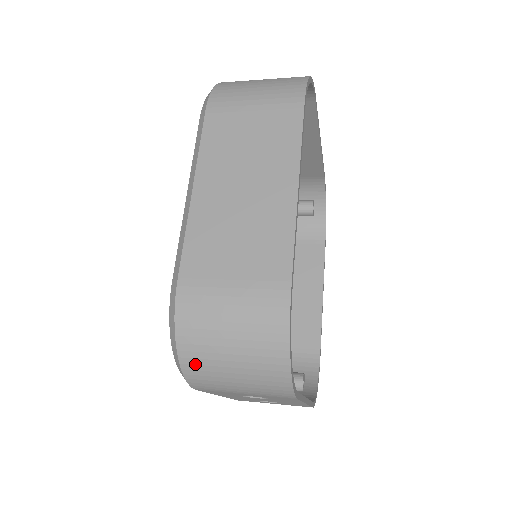
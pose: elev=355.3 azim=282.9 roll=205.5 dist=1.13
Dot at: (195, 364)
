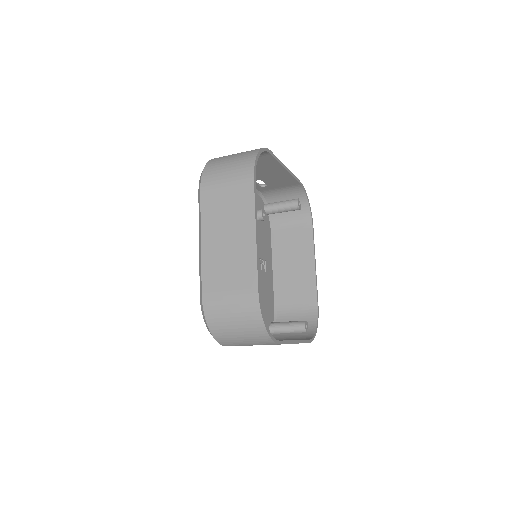
Dot at: (220, 335)
